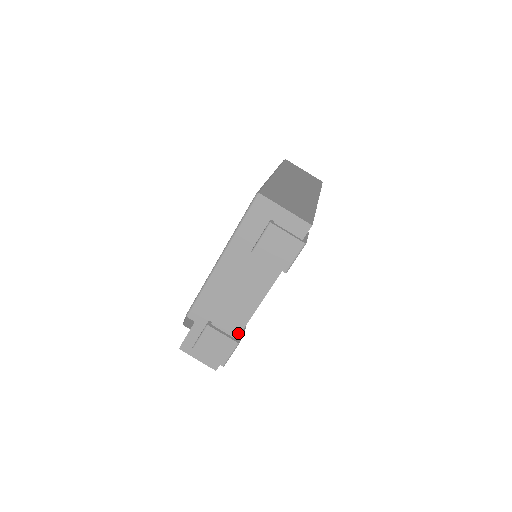
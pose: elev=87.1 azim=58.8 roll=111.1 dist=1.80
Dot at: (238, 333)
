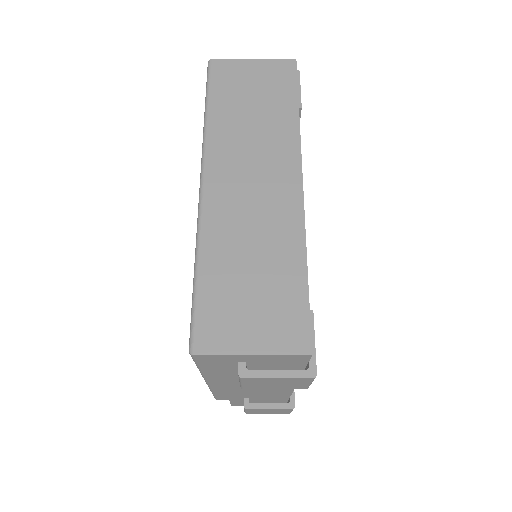
Dot at: (287, 397)
